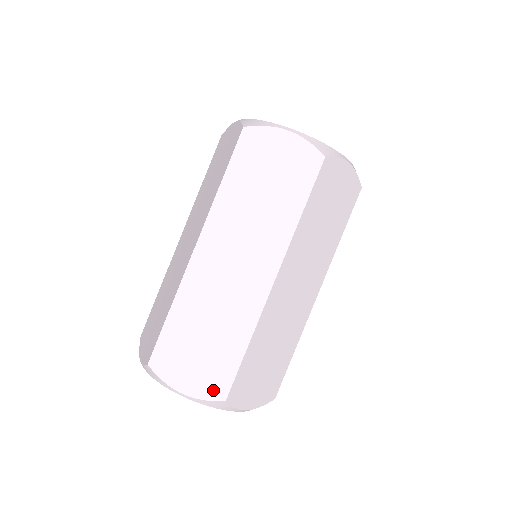
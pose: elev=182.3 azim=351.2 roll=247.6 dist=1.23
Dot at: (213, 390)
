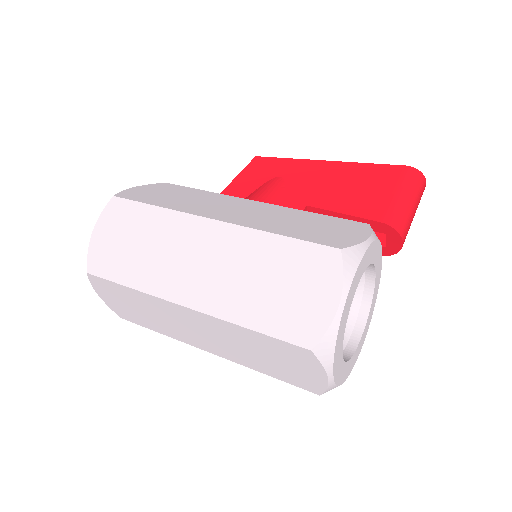
Dot at: (118, 312)
